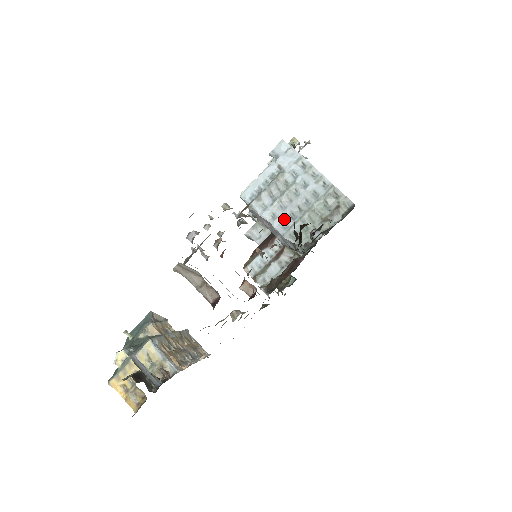
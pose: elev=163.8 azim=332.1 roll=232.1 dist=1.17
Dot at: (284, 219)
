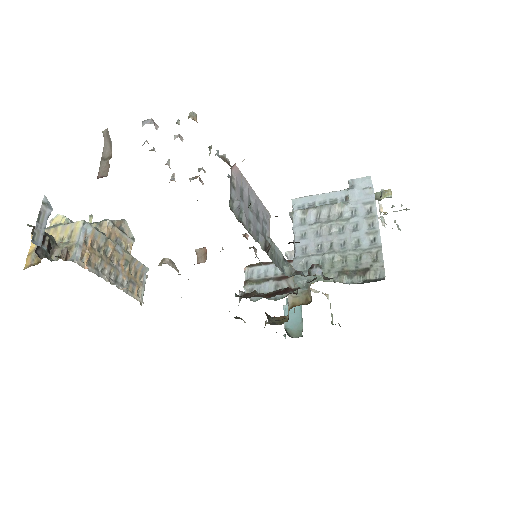
Dot at: (310, 245)
